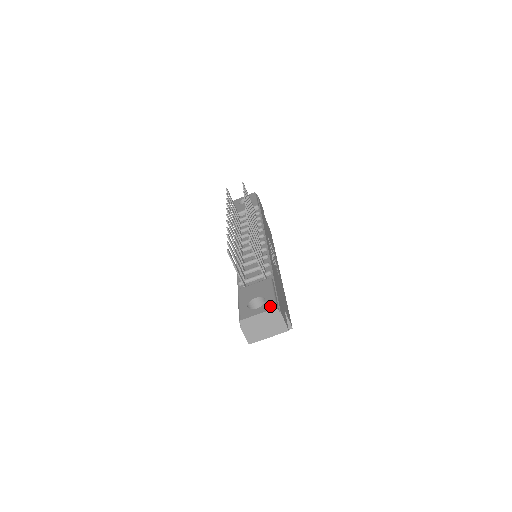
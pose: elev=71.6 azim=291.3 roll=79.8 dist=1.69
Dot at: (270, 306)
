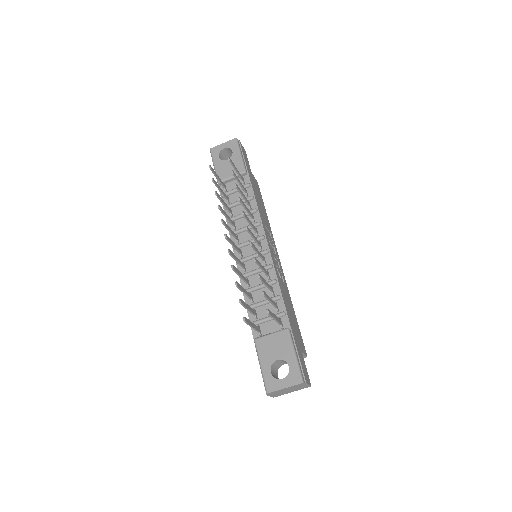
Dot at: (296, 379)
